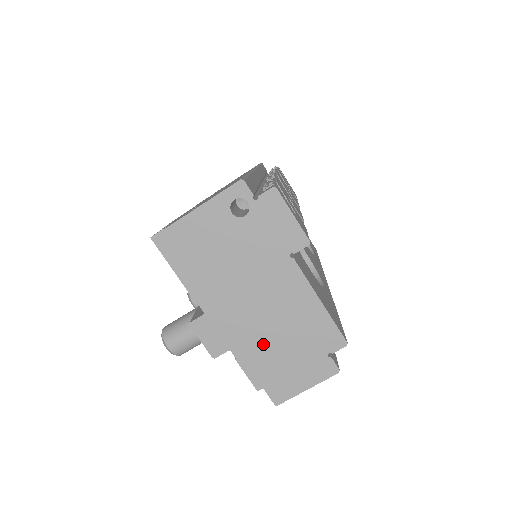
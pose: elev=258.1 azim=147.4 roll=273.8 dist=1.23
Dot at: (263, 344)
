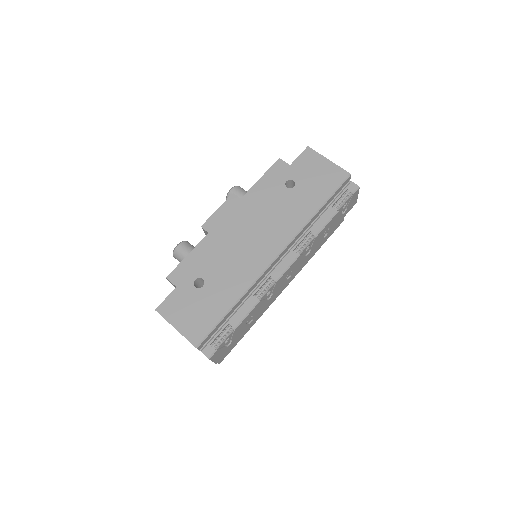
Dot at: occluded
